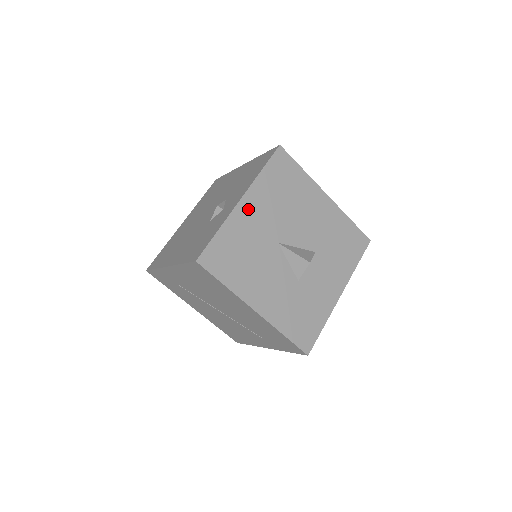
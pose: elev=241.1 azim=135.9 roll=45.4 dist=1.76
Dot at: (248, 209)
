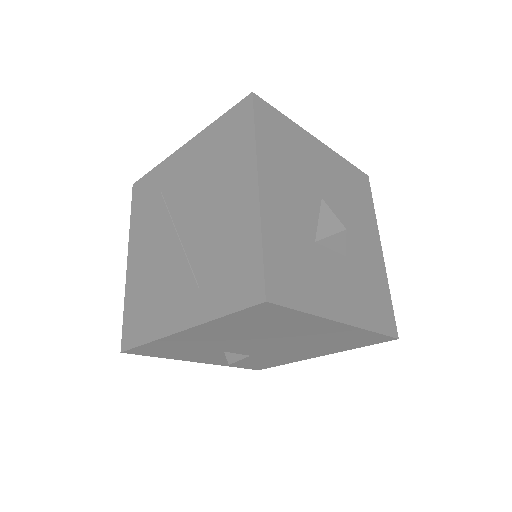
Dot at: (318, 151)
